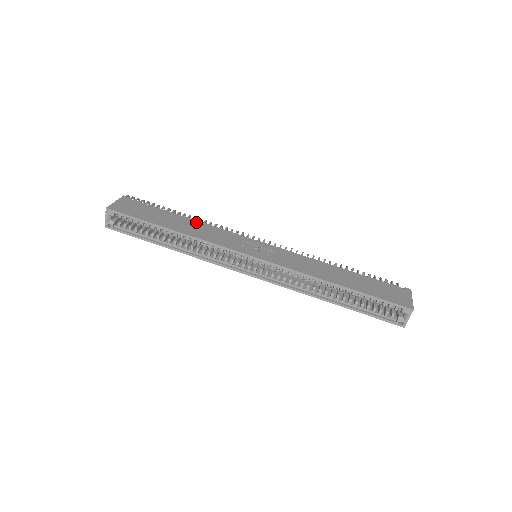
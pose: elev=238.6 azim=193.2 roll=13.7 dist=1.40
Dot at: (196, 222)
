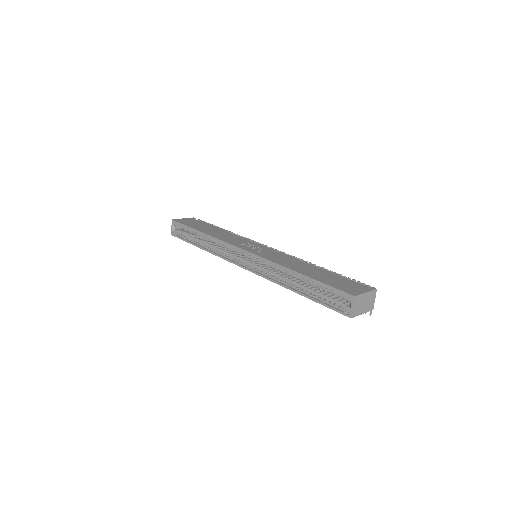
Dot at: (226, 232)
